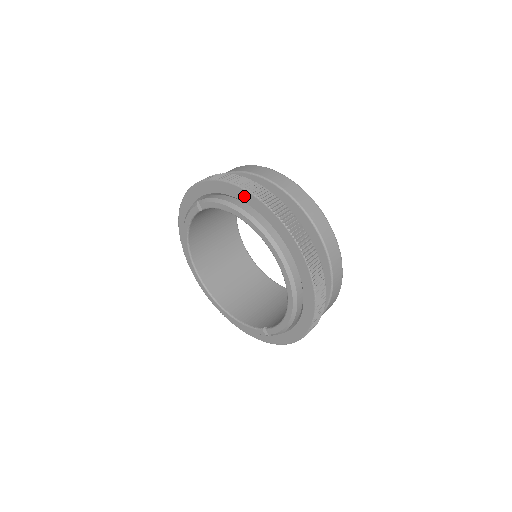
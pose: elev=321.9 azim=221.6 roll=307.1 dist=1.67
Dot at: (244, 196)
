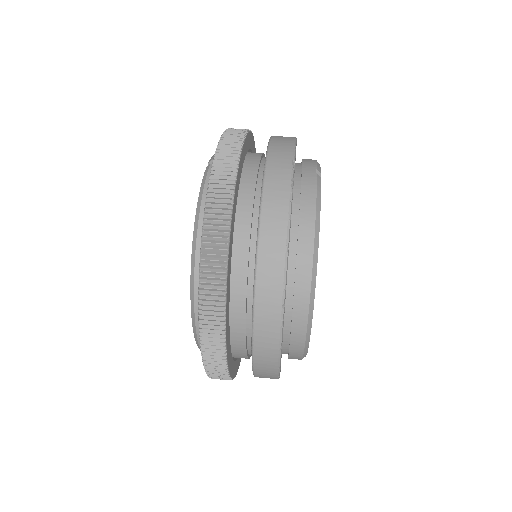
Dot at: occluded
